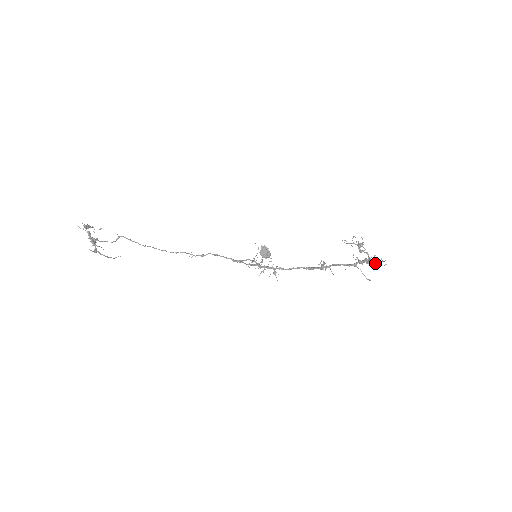
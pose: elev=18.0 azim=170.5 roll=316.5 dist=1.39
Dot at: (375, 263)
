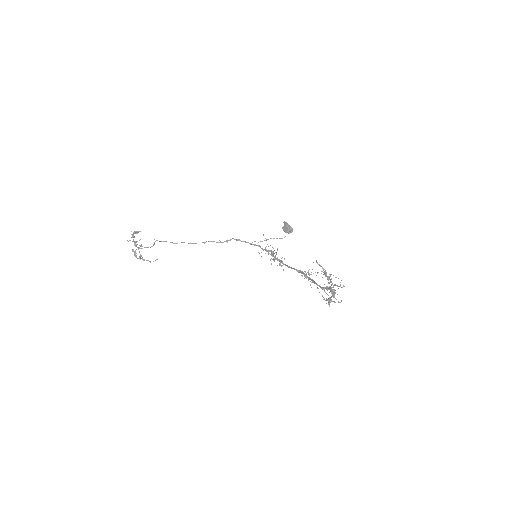
Dot at: (328, 302)
